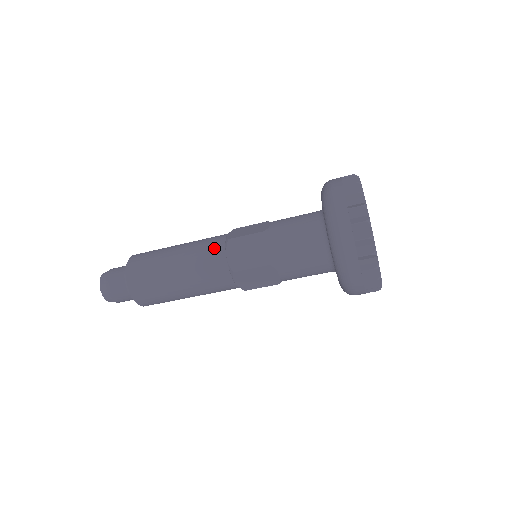
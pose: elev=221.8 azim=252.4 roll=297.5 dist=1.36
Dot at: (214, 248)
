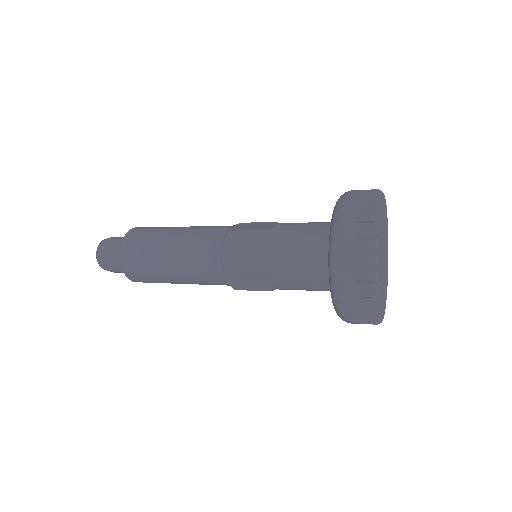
Dot at: (212, 237)
